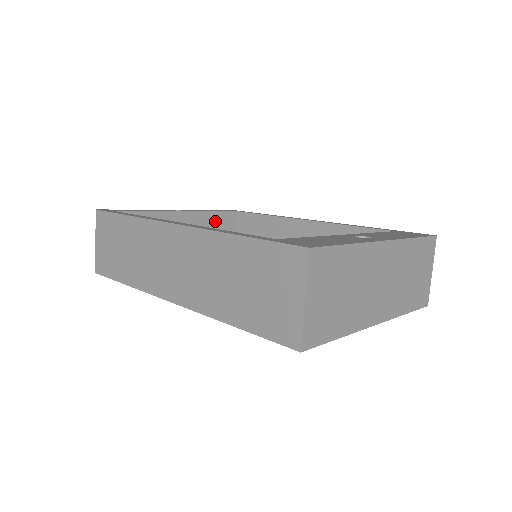
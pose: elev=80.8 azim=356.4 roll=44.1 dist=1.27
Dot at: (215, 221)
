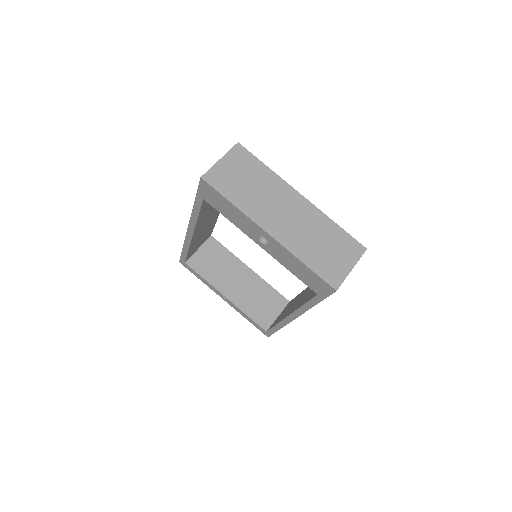
Dot at: (270, 294)
